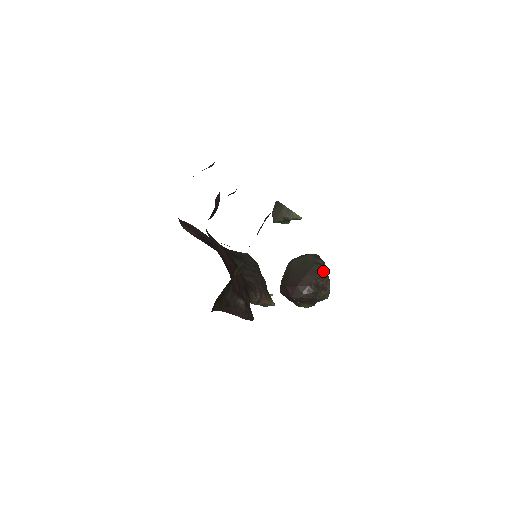
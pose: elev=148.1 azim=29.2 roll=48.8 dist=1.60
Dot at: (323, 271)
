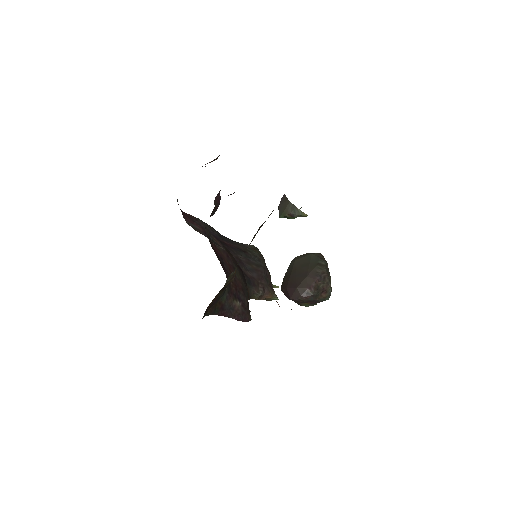
Dot at: (324, 273)
